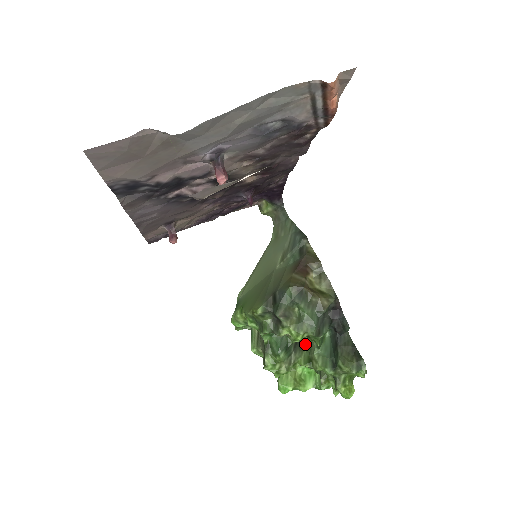
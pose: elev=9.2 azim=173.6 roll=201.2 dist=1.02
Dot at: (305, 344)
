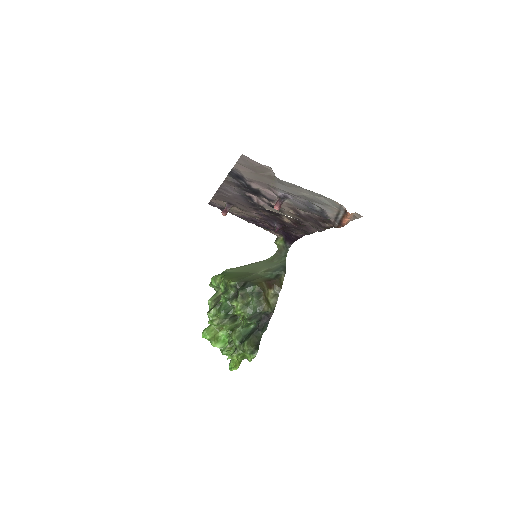
Dot at: (237, 321)
